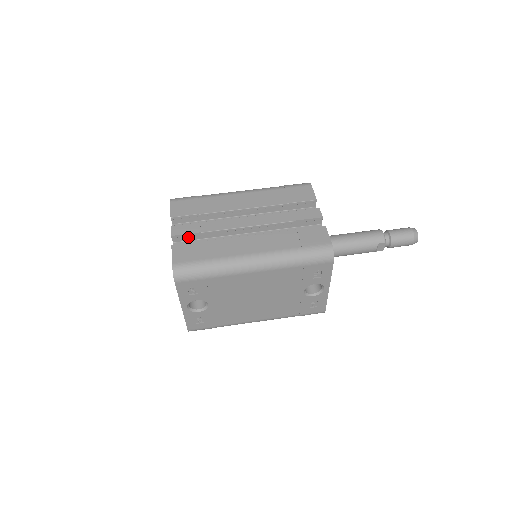
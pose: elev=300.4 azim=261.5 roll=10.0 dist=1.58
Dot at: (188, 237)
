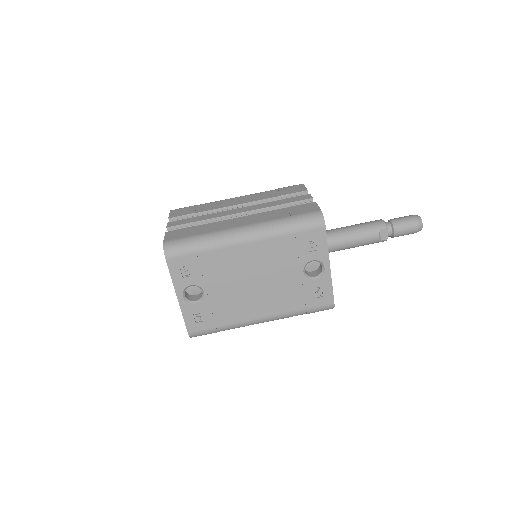
Dot at: occluded
